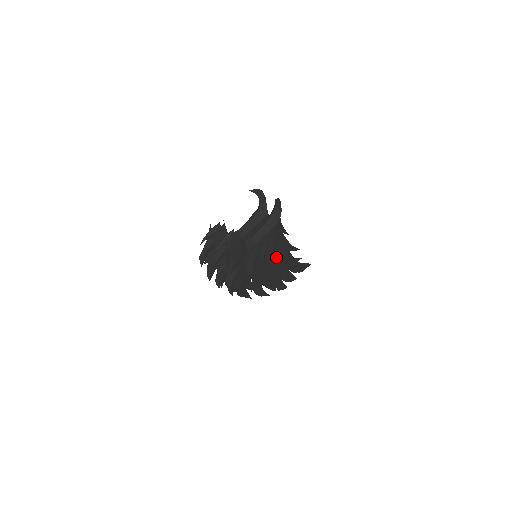
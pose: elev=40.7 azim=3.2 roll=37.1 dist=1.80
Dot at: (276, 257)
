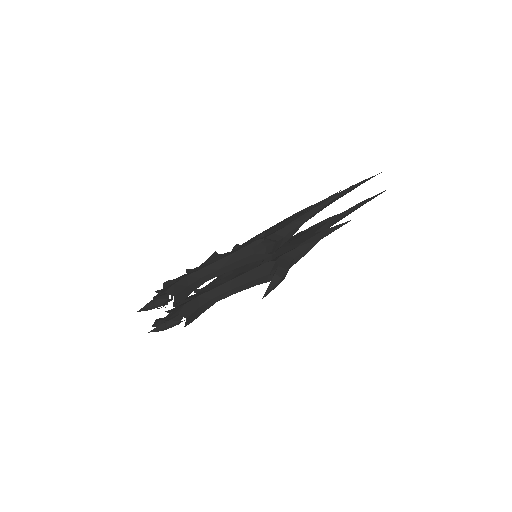
Dot at: occluded
